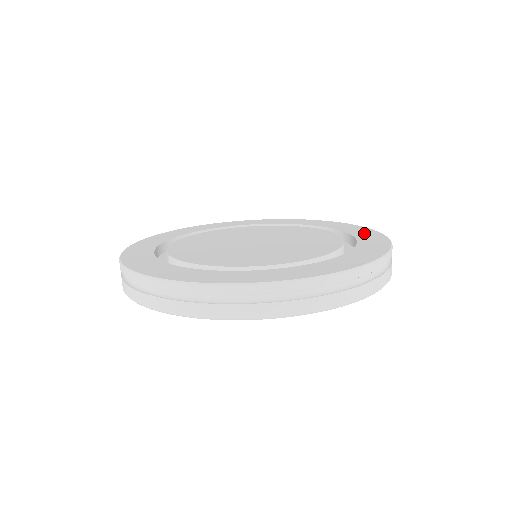
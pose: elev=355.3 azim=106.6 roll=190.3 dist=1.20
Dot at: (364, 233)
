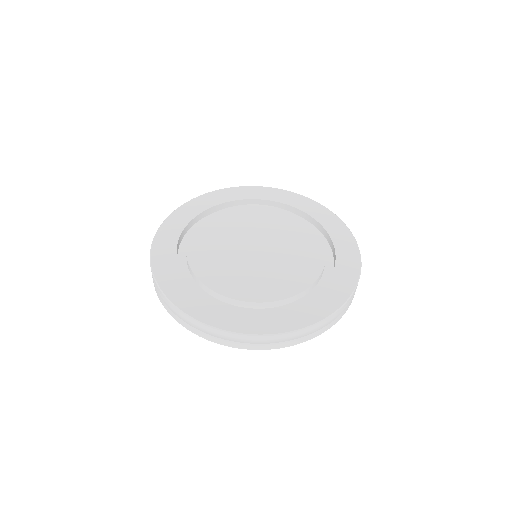
Dot at: (330, 222)
